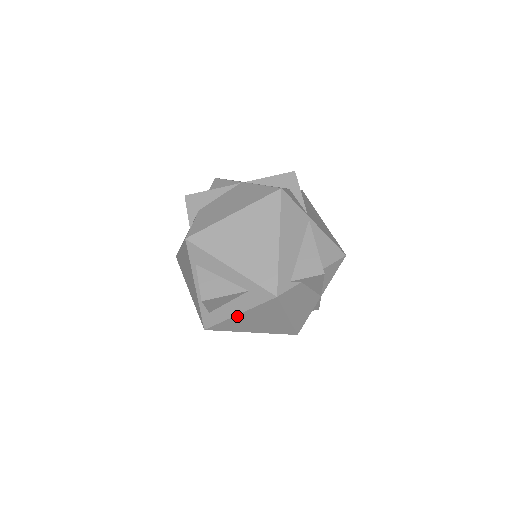
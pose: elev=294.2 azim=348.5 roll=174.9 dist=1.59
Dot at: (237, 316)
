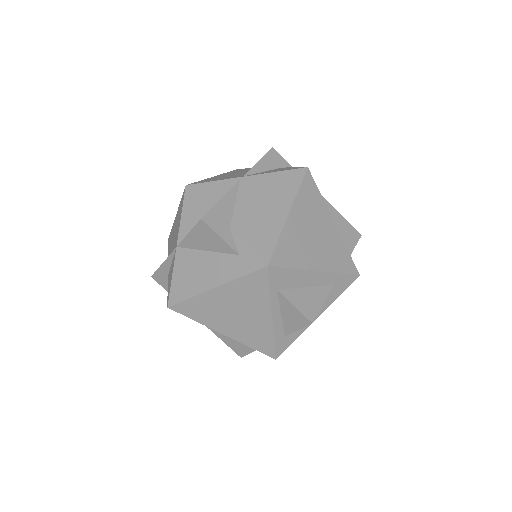
Dot at: (314, 320)
